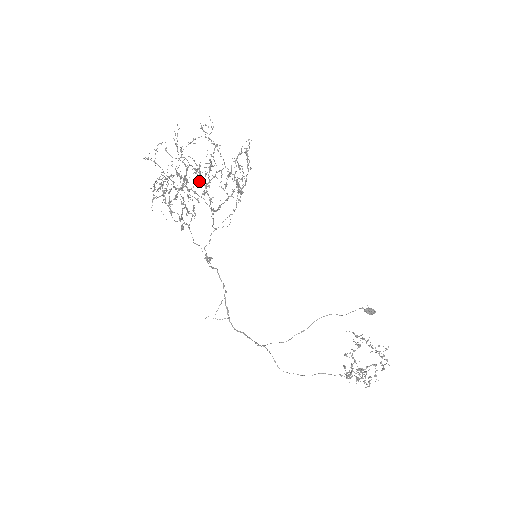
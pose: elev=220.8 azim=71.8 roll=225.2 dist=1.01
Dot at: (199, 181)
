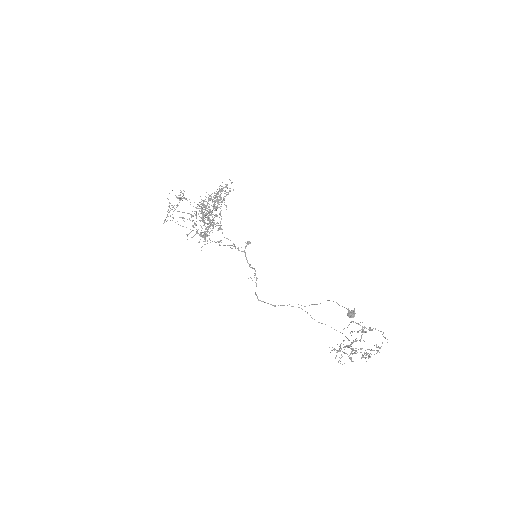
Dot at: (196, 218)
